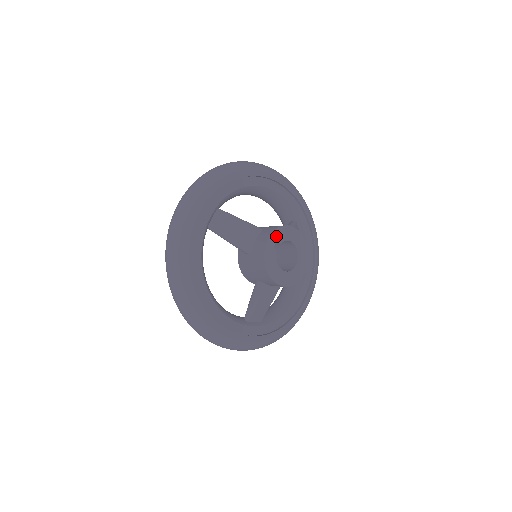
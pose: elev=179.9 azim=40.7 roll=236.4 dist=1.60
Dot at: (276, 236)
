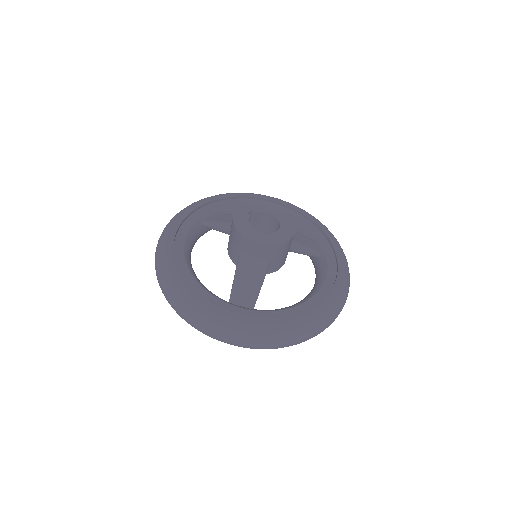
Dot at: (252, 206)
